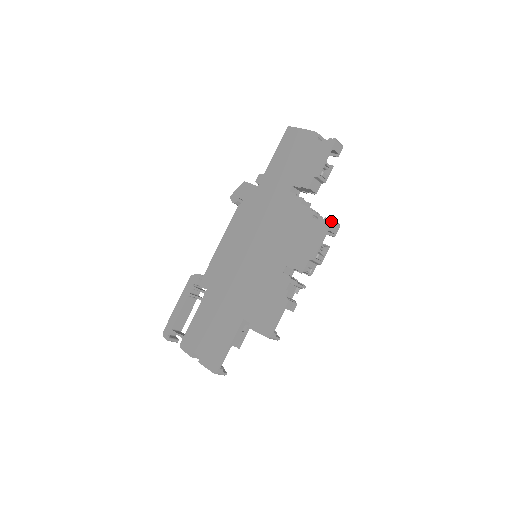
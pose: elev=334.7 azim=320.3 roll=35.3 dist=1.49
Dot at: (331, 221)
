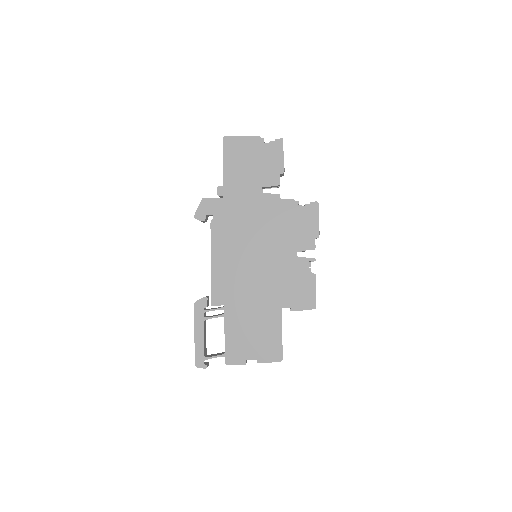
Dot at: (318, 203)
